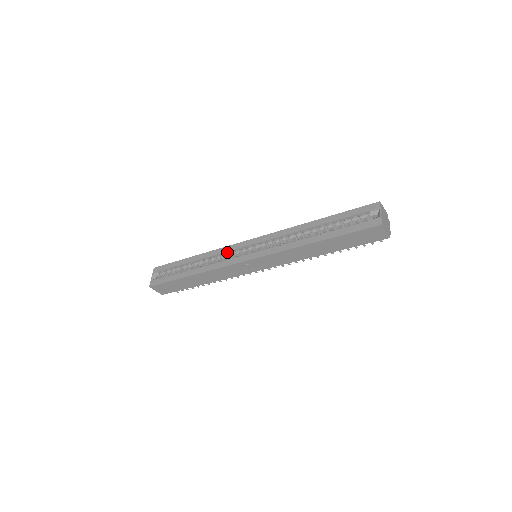
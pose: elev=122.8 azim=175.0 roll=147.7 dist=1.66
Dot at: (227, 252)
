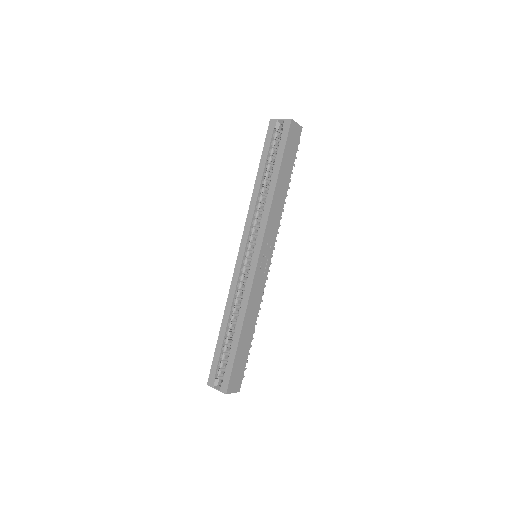
Dot at: (237, 282)
